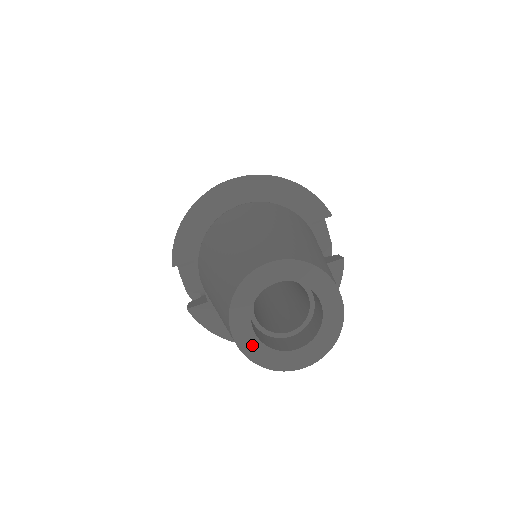
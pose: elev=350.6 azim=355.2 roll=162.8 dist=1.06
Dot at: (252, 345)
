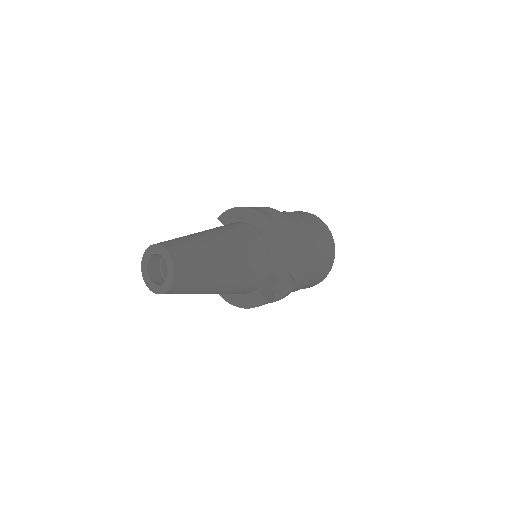
Dot at: (145, 264)
